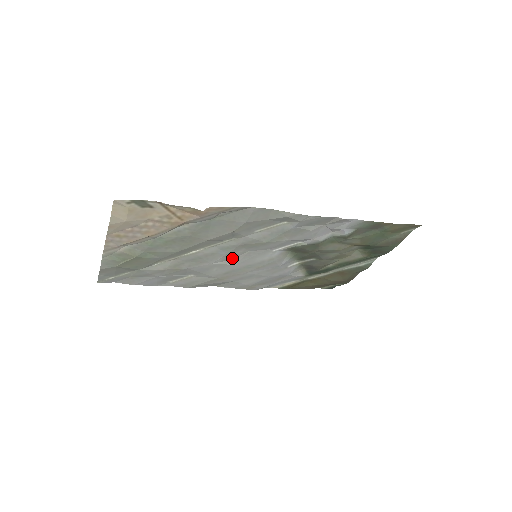
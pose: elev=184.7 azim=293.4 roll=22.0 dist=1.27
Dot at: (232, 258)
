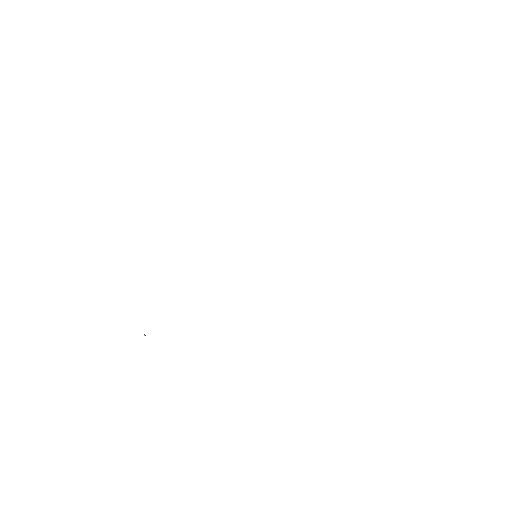
Dot at: occluded
